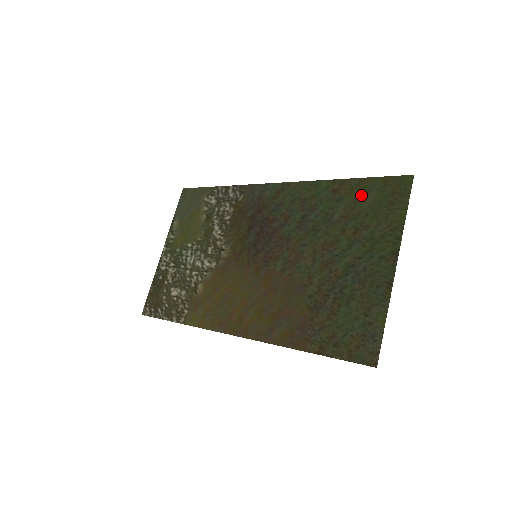
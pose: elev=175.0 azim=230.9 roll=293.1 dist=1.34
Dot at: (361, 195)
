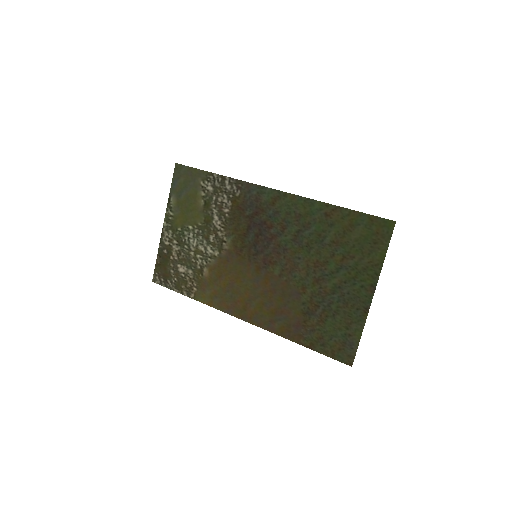
Dot at: (350, 226)
